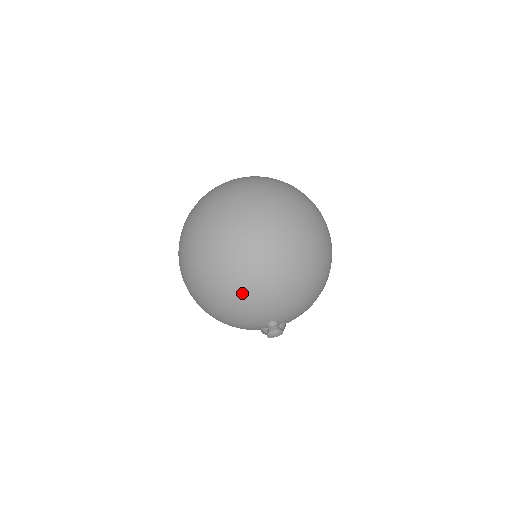
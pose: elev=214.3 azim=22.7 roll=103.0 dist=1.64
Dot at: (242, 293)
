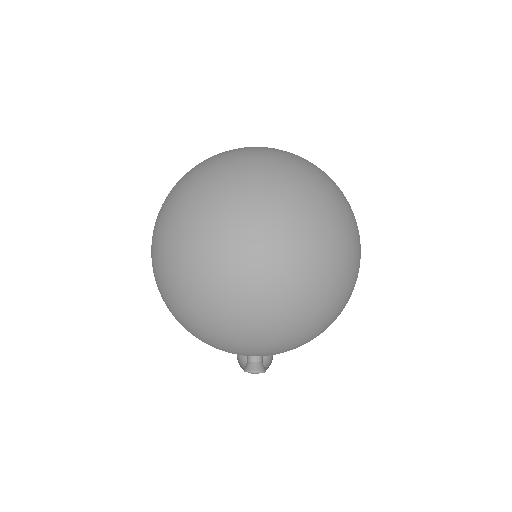
Dot at: (272, 327)
